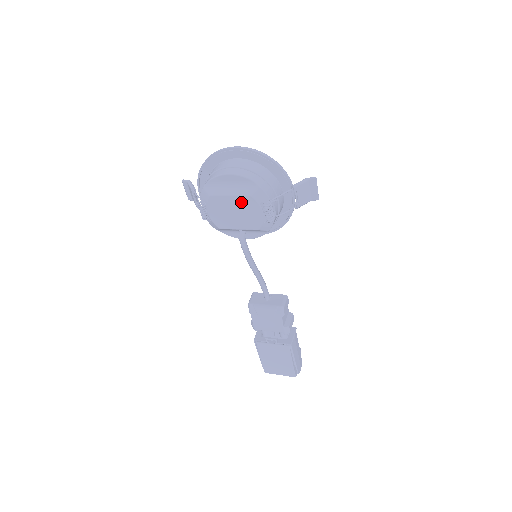
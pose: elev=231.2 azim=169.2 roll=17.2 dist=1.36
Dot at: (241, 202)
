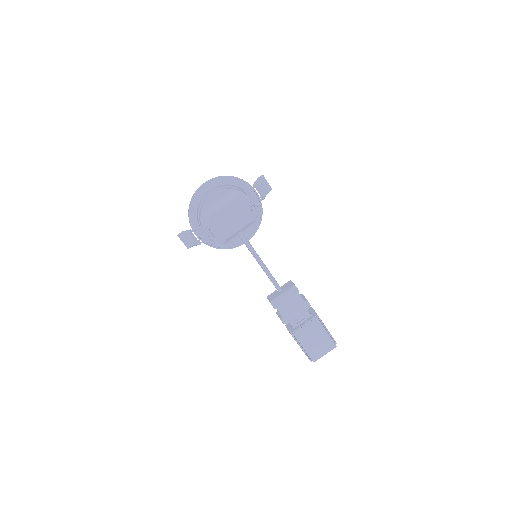
Dot at: (231, 207)
